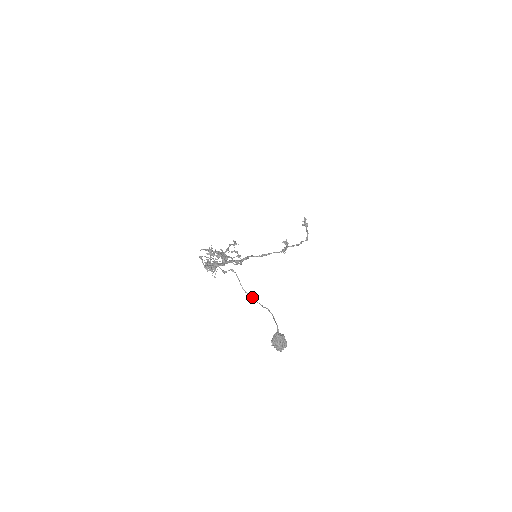
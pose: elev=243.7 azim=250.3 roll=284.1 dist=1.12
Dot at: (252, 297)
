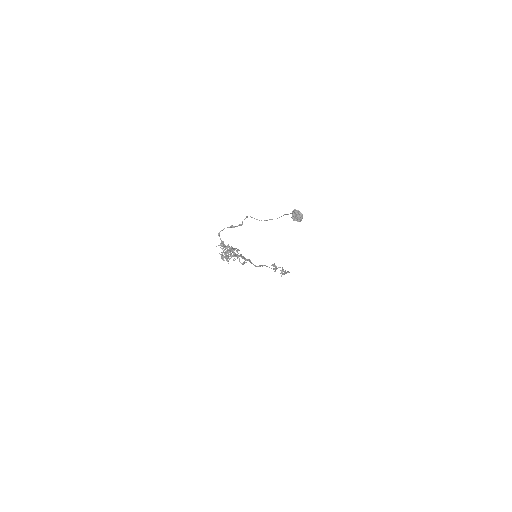
Dot at: (267, 220)
